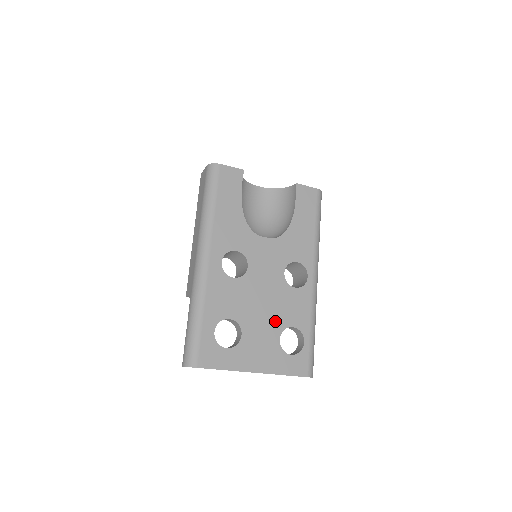
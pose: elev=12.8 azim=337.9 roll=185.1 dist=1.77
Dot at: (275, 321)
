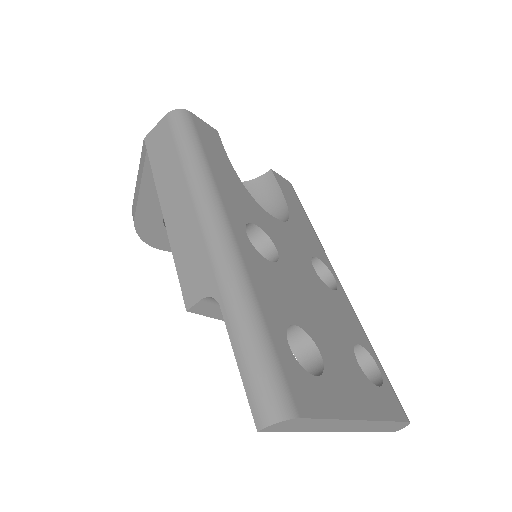
Dot at: (340, 334)
